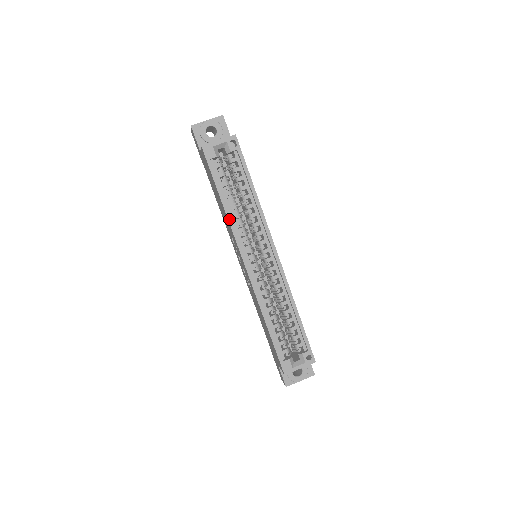
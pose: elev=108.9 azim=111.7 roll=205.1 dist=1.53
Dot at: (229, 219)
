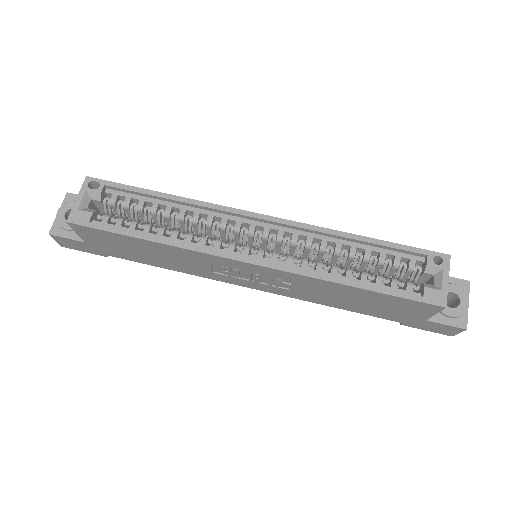
Dot at: (177, 245)
